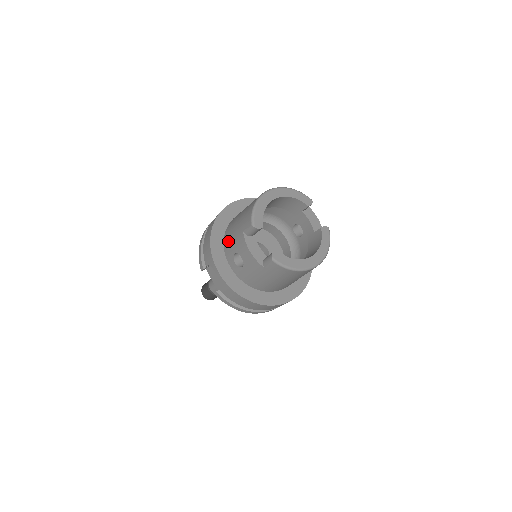
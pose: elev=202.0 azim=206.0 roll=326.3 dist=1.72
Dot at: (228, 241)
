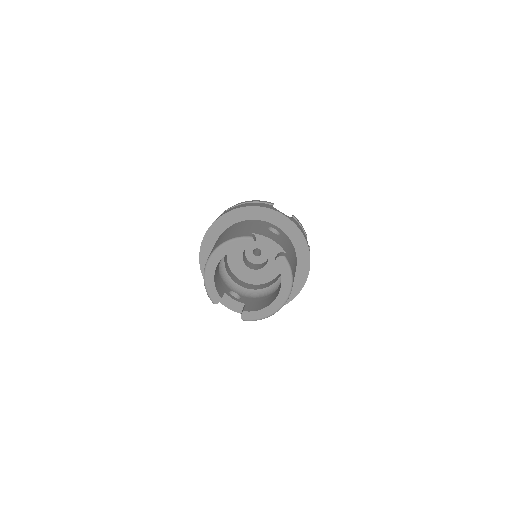
Dot at: occluded
